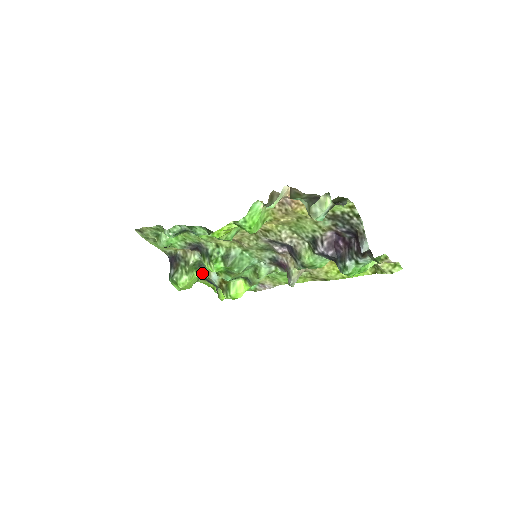
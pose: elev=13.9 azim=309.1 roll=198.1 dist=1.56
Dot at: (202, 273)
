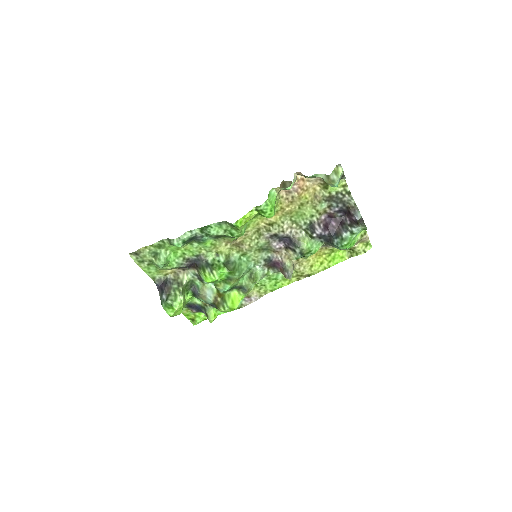
Dot at: (191, 296)
